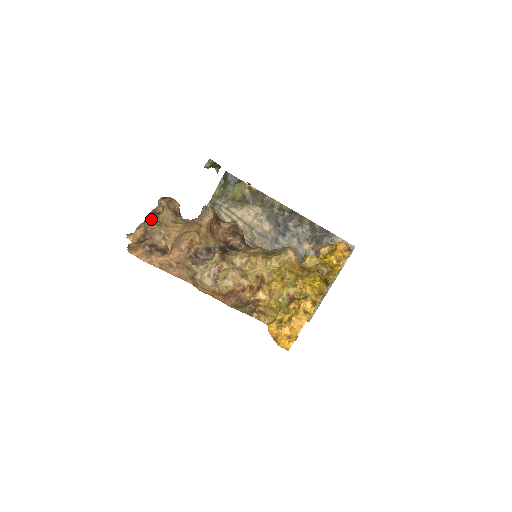
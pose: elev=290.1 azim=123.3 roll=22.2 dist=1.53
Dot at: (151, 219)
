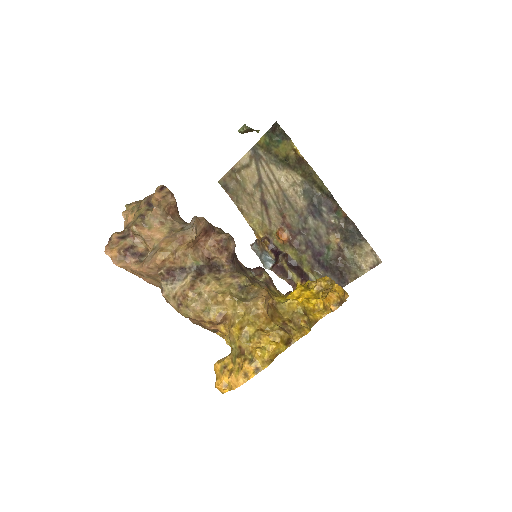
Dot at: (139, 214)
